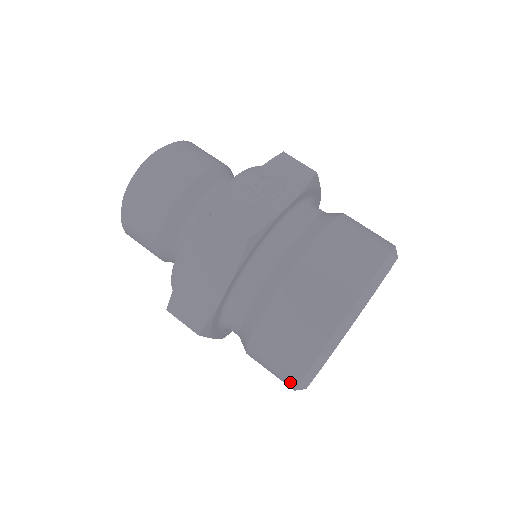
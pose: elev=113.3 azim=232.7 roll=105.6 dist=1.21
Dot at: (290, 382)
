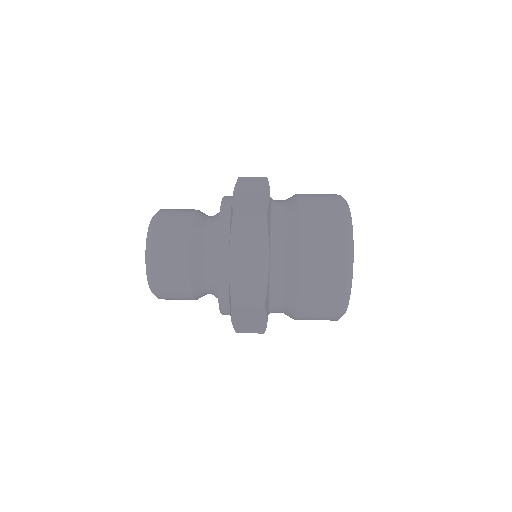
Dot at: (342, 233)
